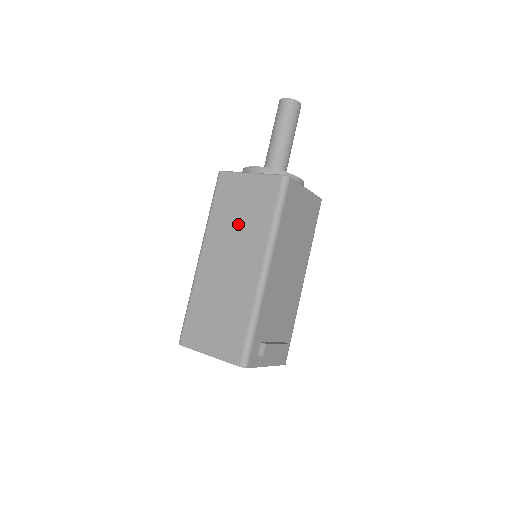
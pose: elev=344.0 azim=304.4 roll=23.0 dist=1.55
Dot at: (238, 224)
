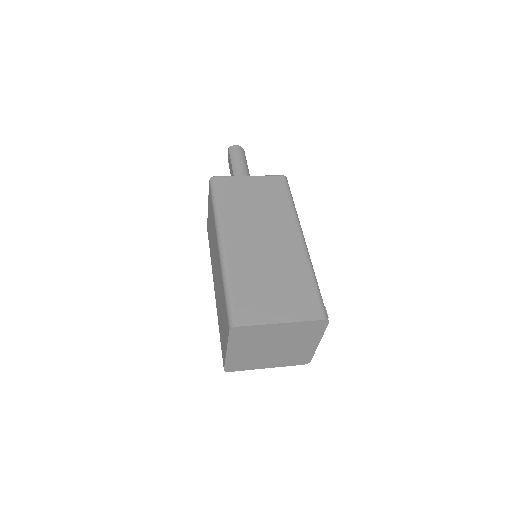
Dot at: (256, 210)
